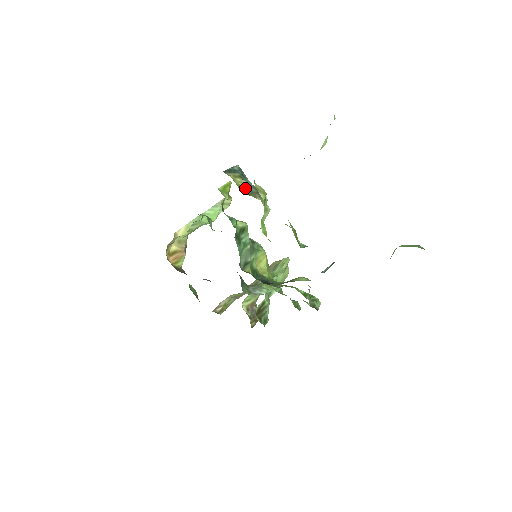
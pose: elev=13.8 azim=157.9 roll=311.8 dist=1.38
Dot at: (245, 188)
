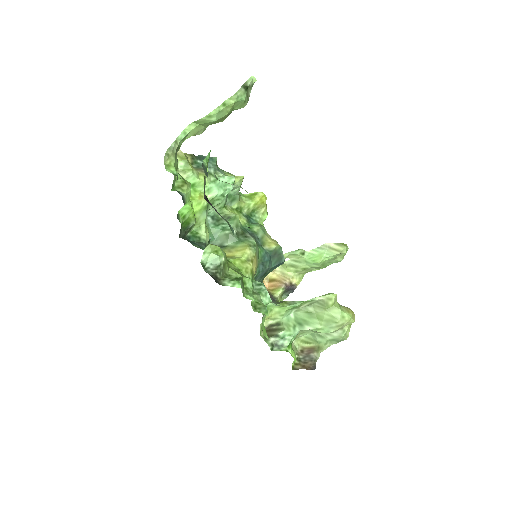
Dot at: (194, 164)
